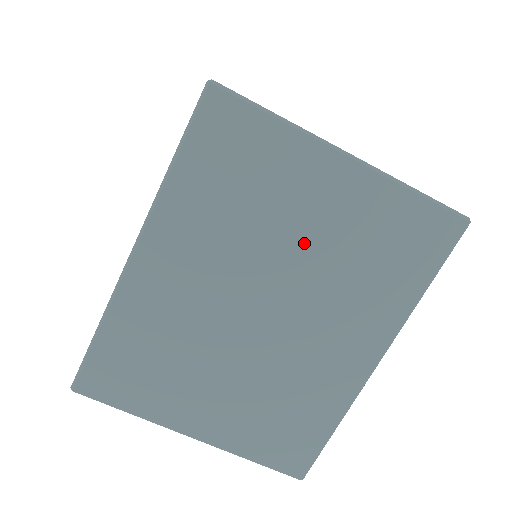
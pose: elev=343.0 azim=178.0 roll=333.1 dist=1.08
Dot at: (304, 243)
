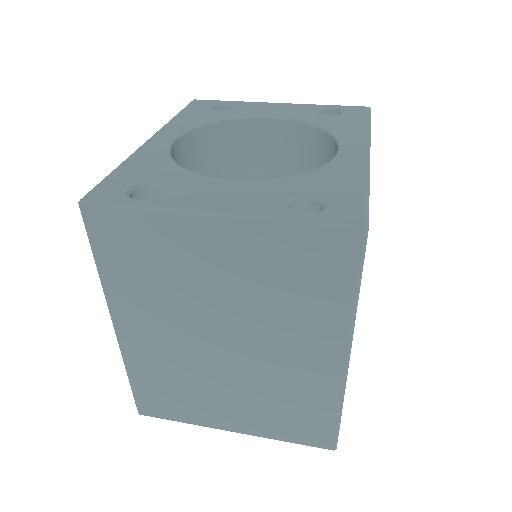
Dot at: (224, 292)
